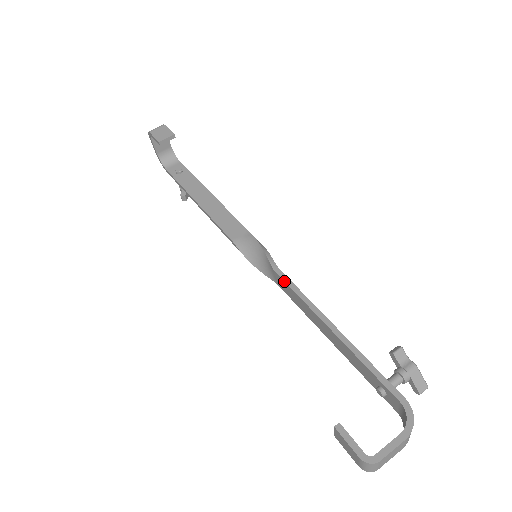
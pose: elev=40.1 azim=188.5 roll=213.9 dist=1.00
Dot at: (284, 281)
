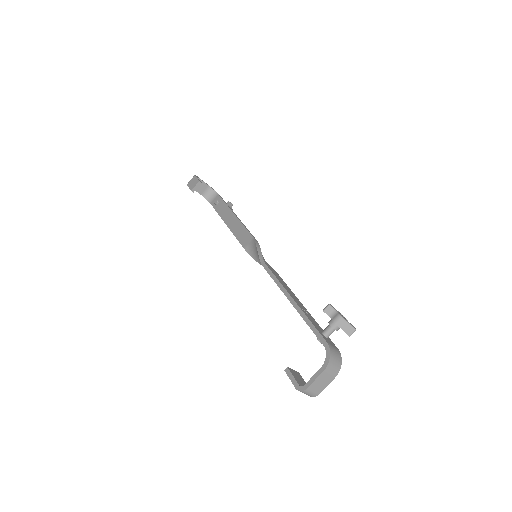
Dot at: (267, 272)
